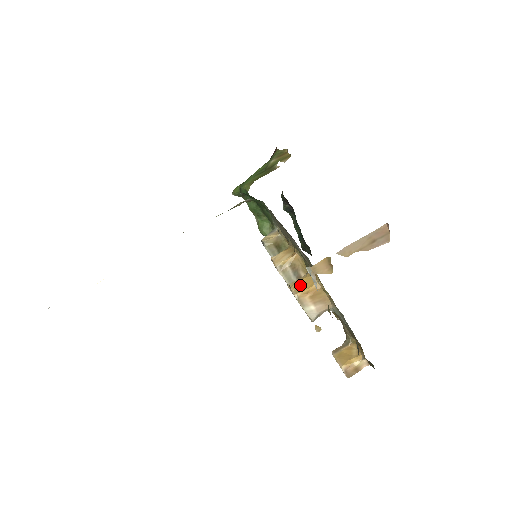
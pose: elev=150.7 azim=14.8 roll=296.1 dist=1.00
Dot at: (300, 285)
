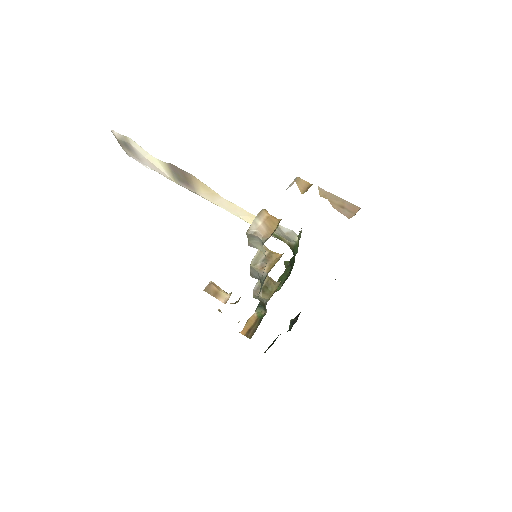
Dot at: occluded
